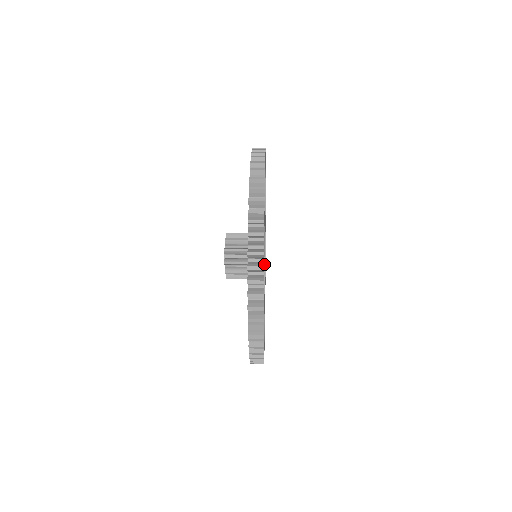
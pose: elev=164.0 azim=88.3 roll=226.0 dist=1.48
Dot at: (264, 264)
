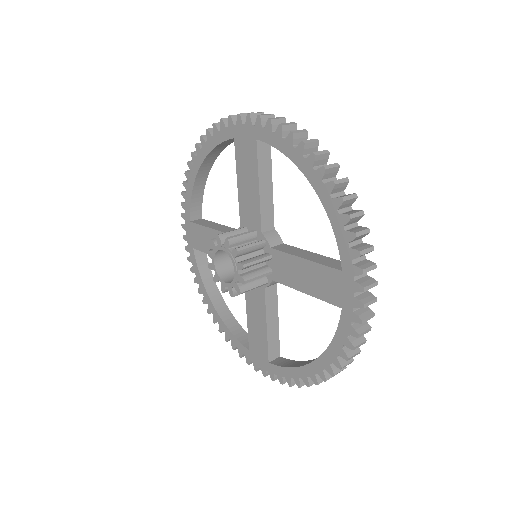
Dot at: (279, 236)
